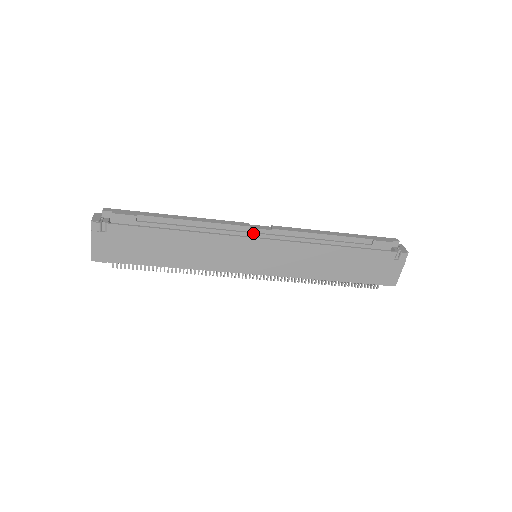
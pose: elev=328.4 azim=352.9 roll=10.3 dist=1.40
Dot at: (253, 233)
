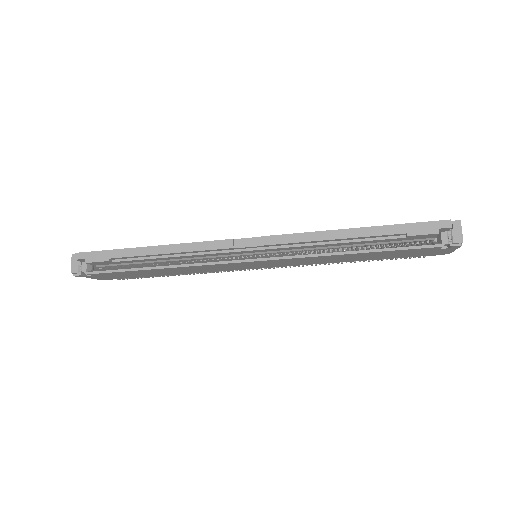
Dot at: (240, 251)
